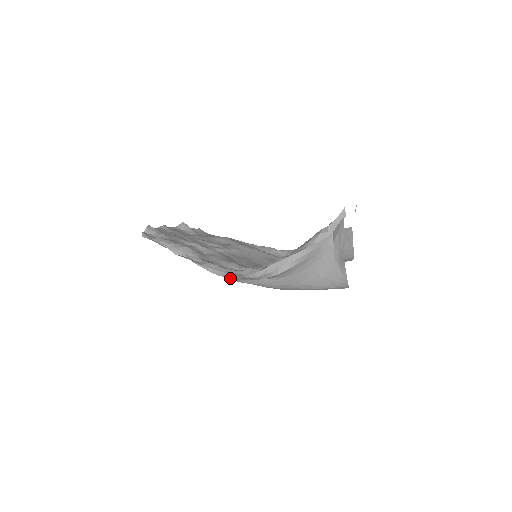
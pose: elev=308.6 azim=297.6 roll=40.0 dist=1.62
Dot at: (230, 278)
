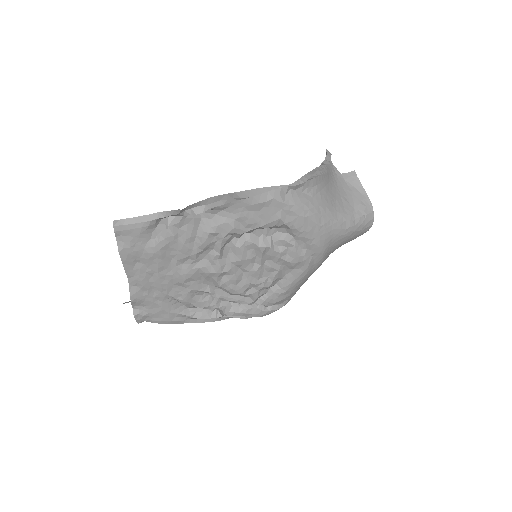
Dot at: (268, 192)
